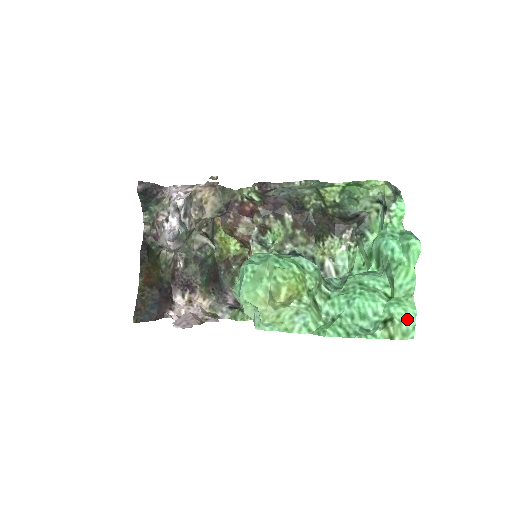
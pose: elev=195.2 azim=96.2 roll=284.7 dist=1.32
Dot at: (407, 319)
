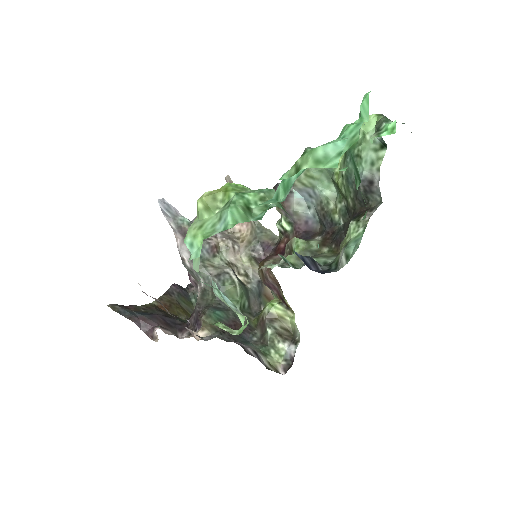
Dot at: (327, 145)
